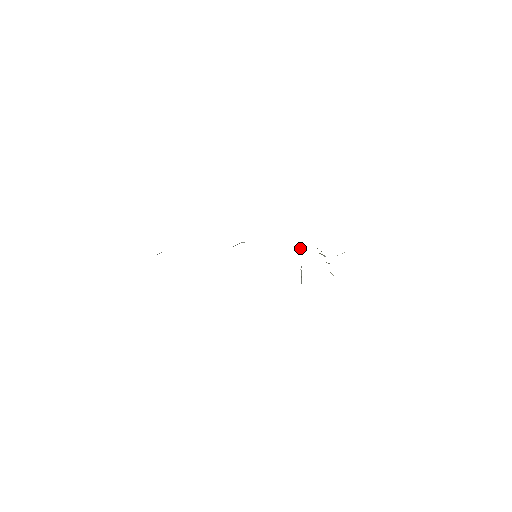
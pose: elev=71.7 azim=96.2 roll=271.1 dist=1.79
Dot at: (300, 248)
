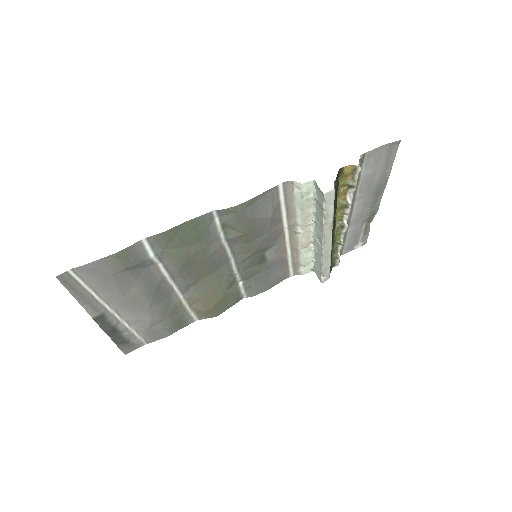
Dot at: (318, 269)
